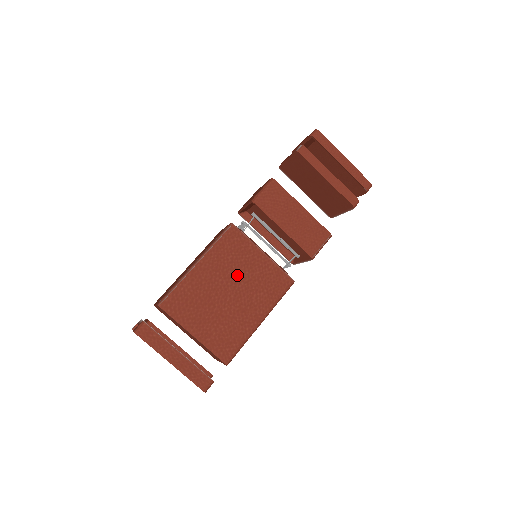
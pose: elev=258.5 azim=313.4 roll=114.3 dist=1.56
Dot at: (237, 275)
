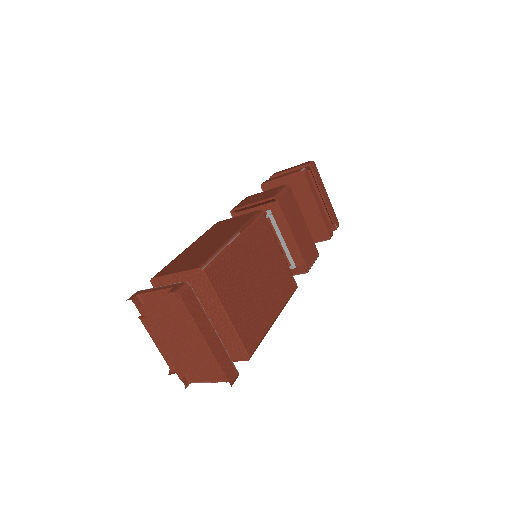
Dot at: (263, 263)
